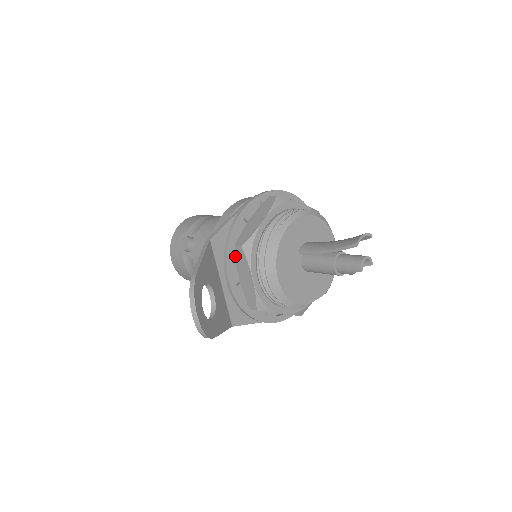
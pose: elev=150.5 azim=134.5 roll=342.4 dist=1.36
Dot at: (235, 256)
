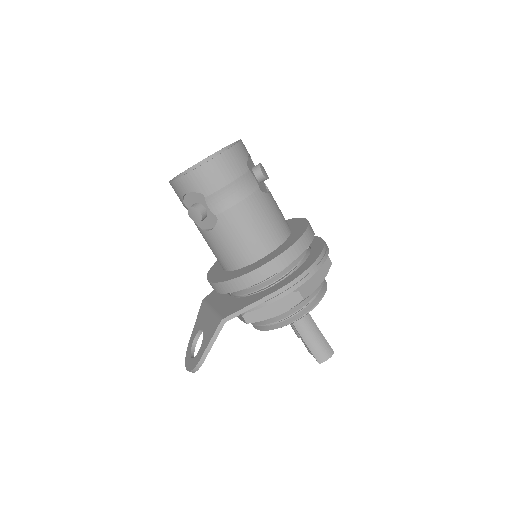
Dot at: occluded
